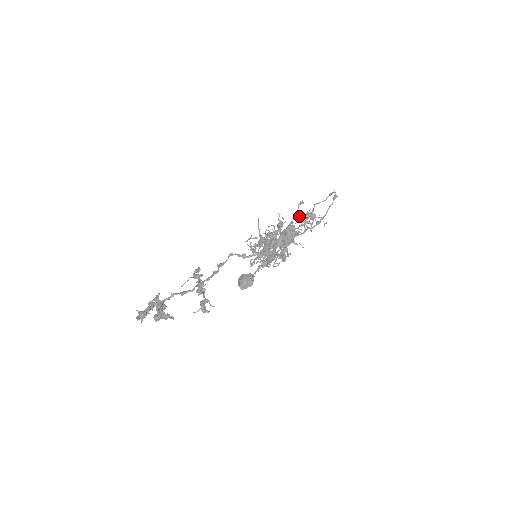
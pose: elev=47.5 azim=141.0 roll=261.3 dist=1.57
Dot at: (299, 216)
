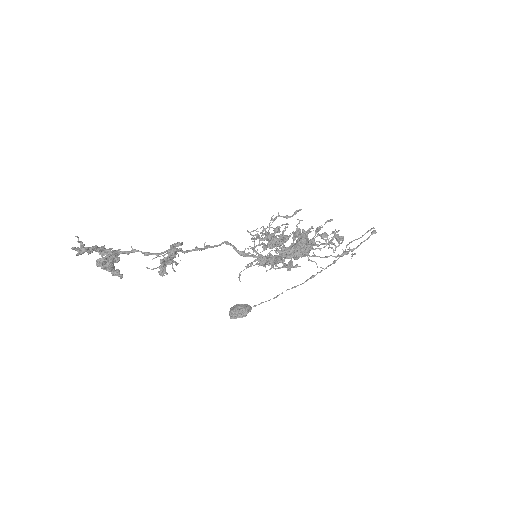
Dot at: occluded
